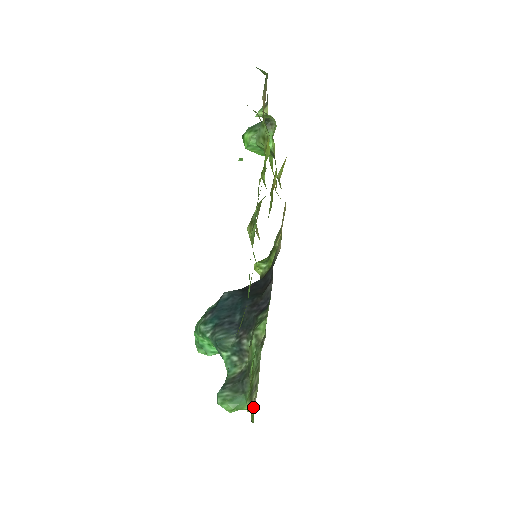
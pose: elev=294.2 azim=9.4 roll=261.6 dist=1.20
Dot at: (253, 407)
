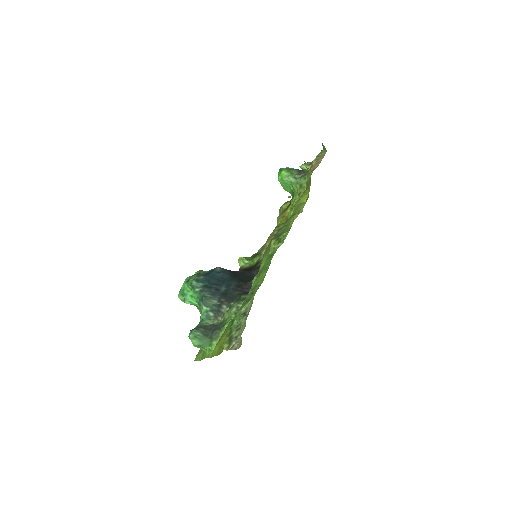
Dot at: (234, 348)
